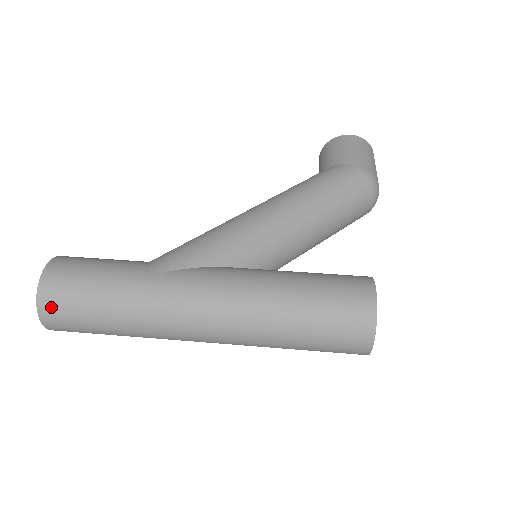
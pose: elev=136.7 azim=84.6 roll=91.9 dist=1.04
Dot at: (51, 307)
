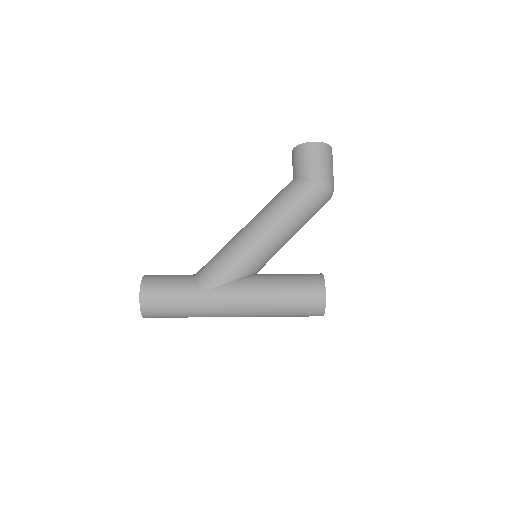
Dot at: (150, 314)
